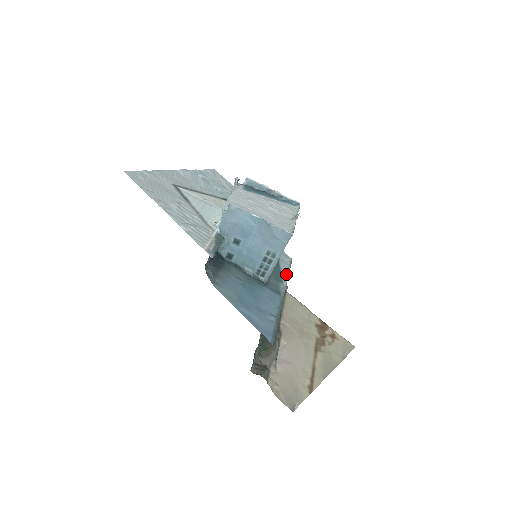
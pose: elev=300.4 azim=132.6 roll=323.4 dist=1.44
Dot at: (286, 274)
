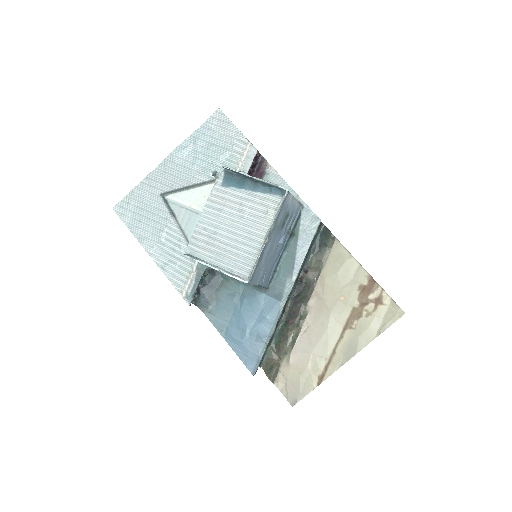
Dot at: (301, 258)
